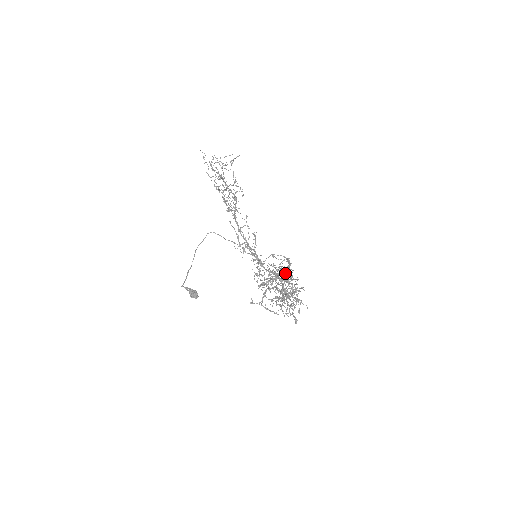
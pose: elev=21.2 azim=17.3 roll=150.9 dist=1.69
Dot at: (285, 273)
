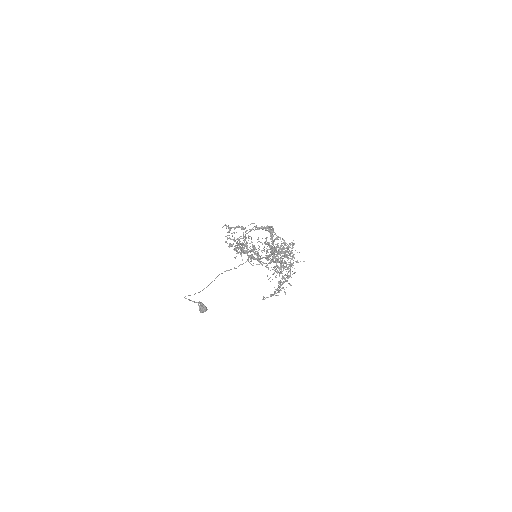
Dot at: occluded
